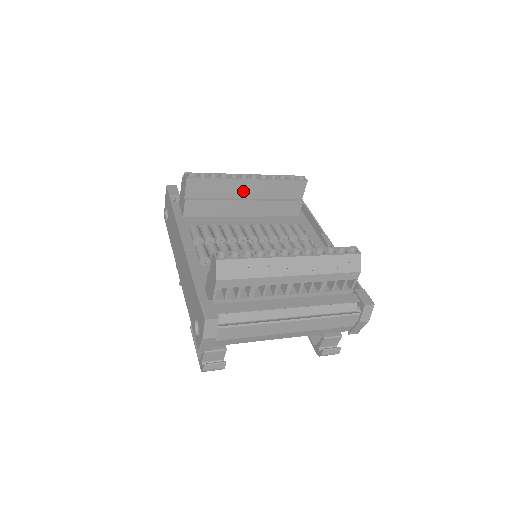
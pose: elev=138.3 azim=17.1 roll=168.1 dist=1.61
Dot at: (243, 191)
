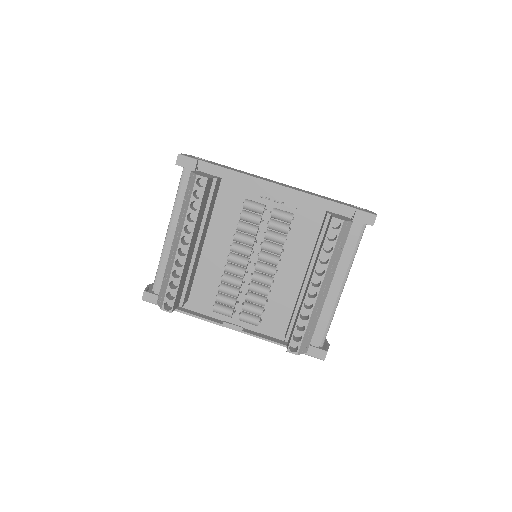
Dot at: (191, 250)
